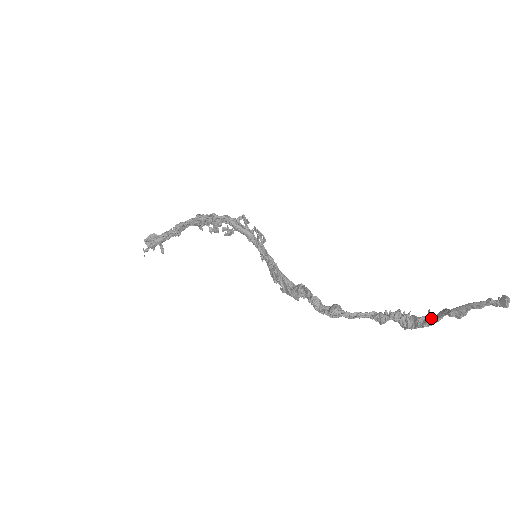
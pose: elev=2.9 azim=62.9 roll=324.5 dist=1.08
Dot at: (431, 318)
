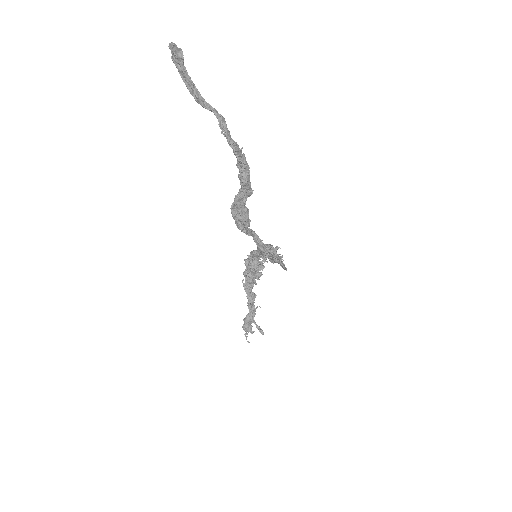
Dot at: (222, 127)
